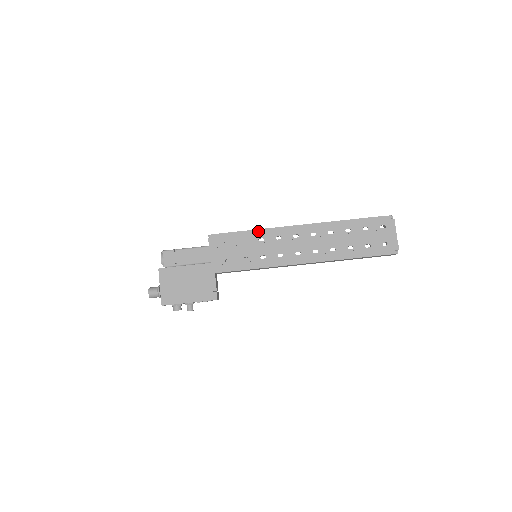
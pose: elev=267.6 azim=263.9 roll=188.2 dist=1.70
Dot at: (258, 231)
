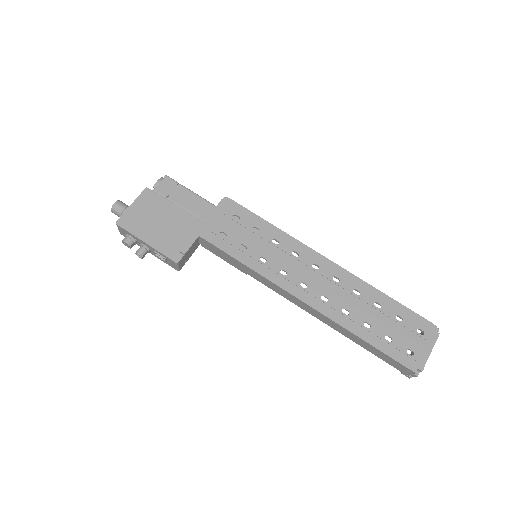
Dot at: (279, 231)
